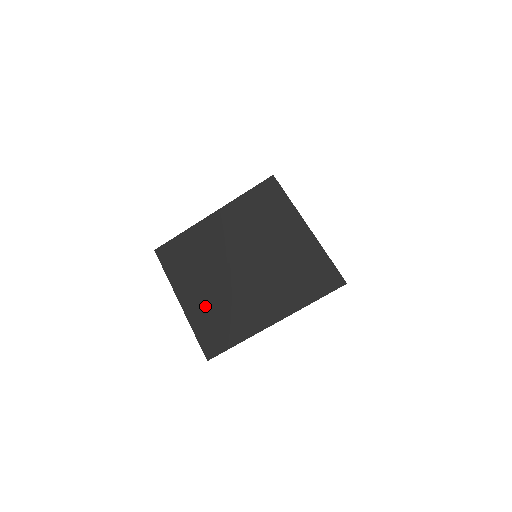
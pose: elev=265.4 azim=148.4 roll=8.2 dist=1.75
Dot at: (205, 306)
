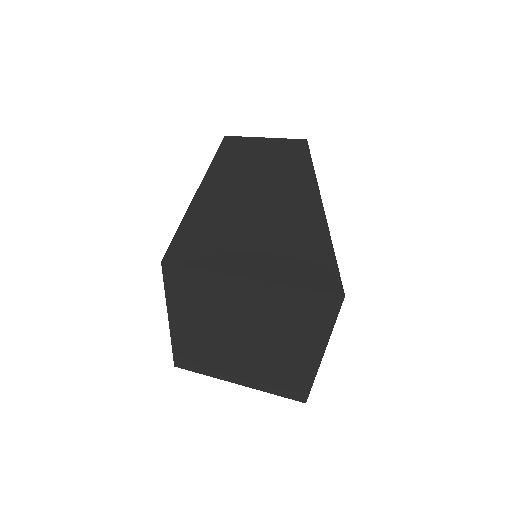
Dot at: (256, 377)
